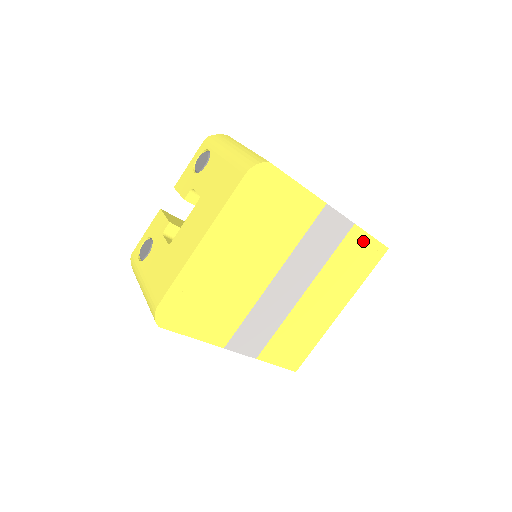
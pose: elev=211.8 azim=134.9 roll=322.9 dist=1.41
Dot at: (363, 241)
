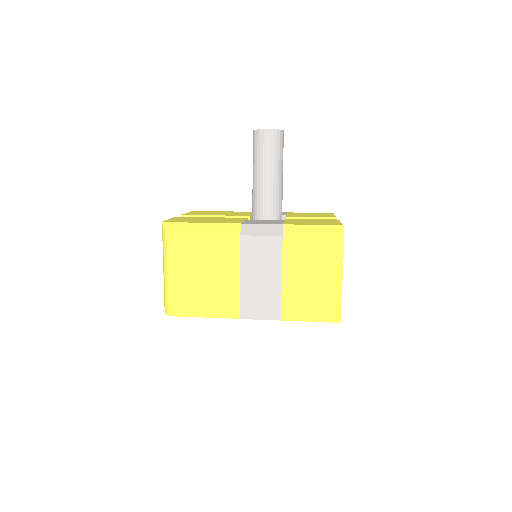
Dot at: occluded
